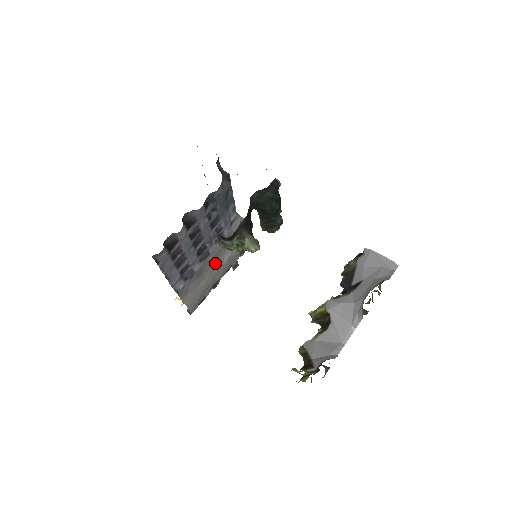
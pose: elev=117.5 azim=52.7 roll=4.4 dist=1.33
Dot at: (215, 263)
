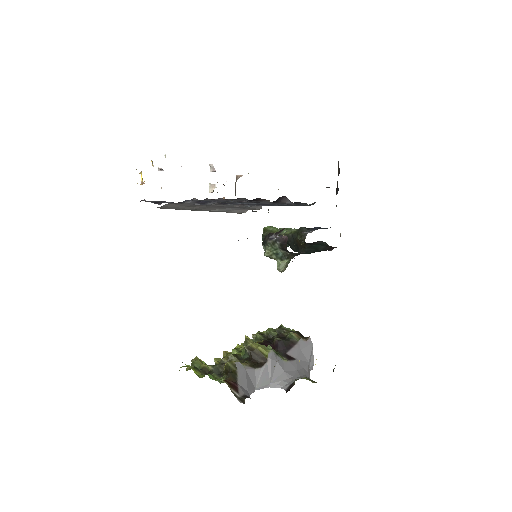
Dot at: (212, 207)
